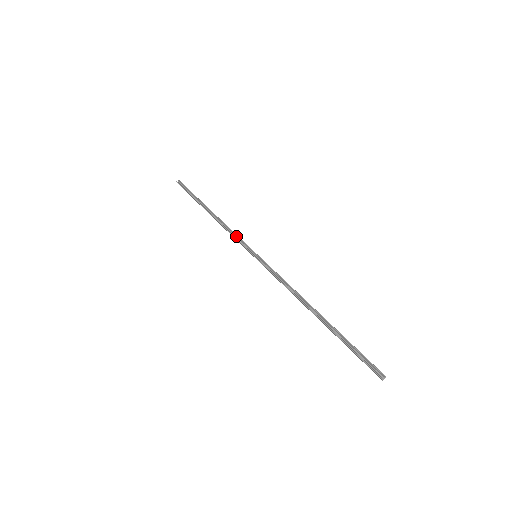
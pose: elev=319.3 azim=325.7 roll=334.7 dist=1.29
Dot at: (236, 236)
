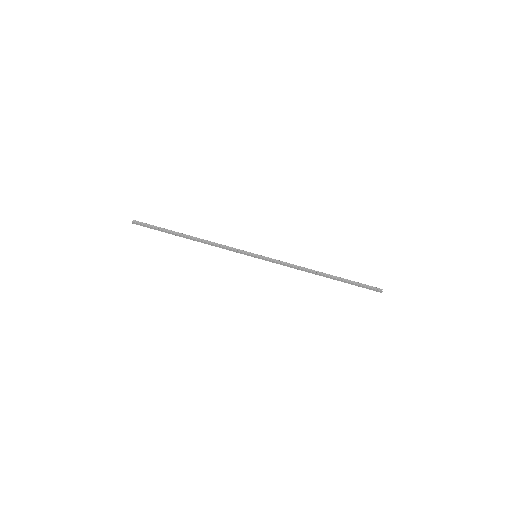
Dot at: (229, 248)
